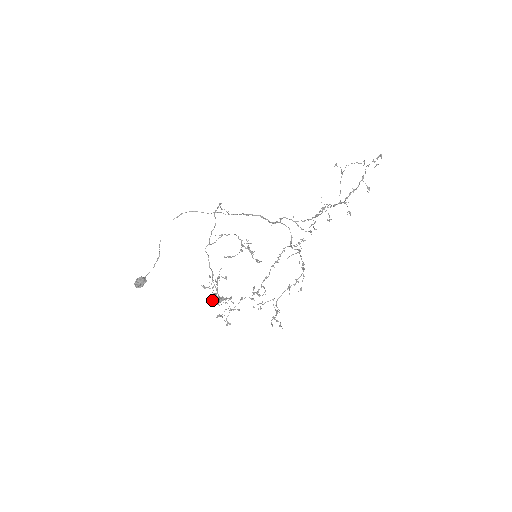
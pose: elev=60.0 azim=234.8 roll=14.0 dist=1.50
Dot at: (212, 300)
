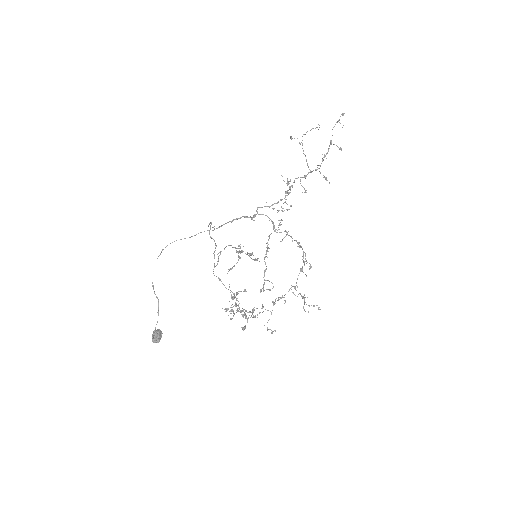
Dot at: occluded
